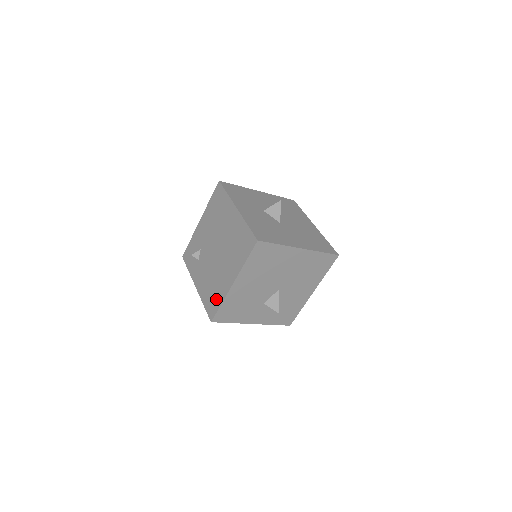
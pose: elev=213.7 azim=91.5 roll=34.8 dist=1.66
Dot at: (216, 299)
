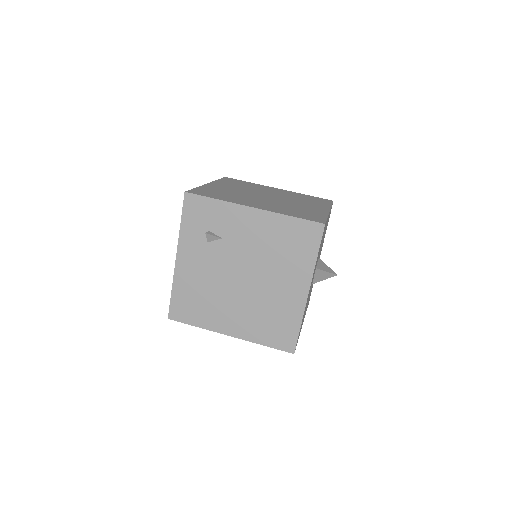
Dot at: (195, 314)
